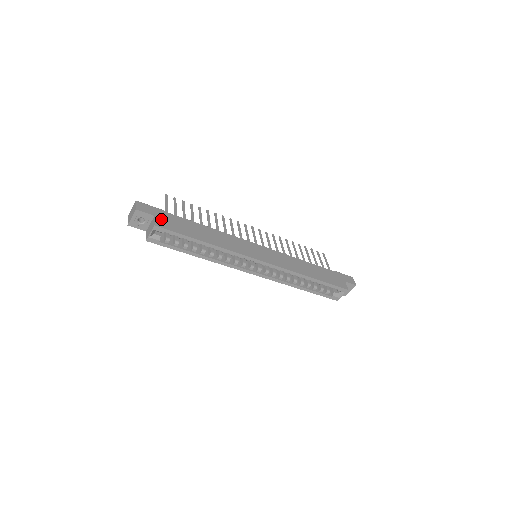
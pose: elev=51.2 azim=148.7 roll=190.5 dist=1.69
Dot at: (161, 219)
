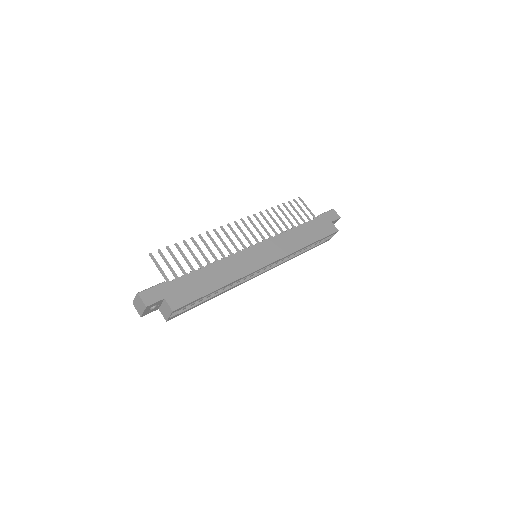
Dot at: (171, 297)
